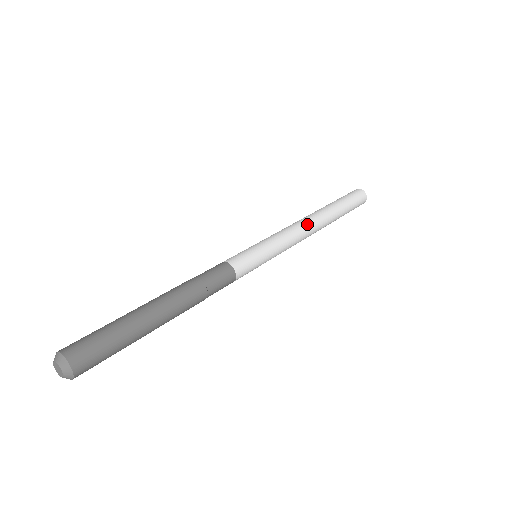
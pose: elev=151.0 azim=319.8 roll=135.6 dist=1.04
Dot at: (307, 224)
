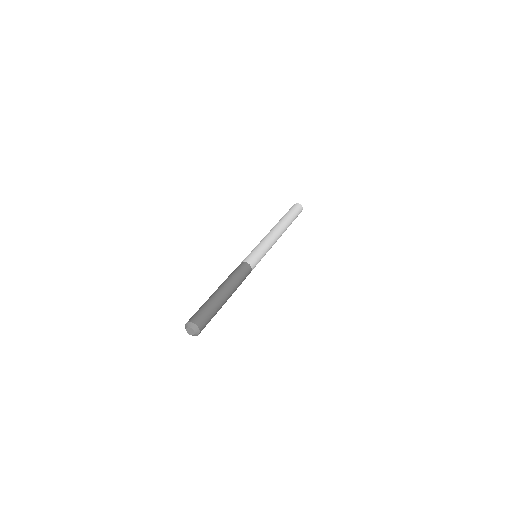
Dot at: (274, 230)
